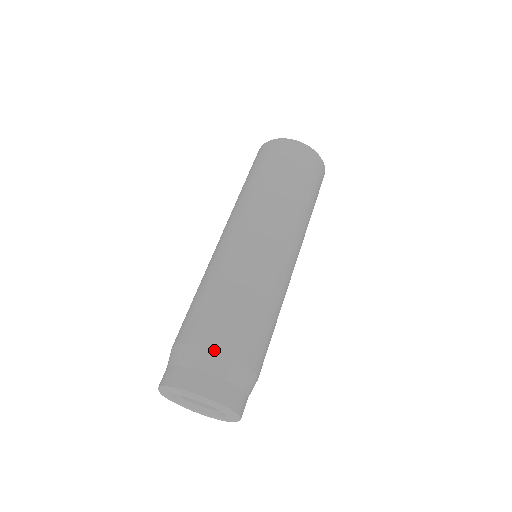
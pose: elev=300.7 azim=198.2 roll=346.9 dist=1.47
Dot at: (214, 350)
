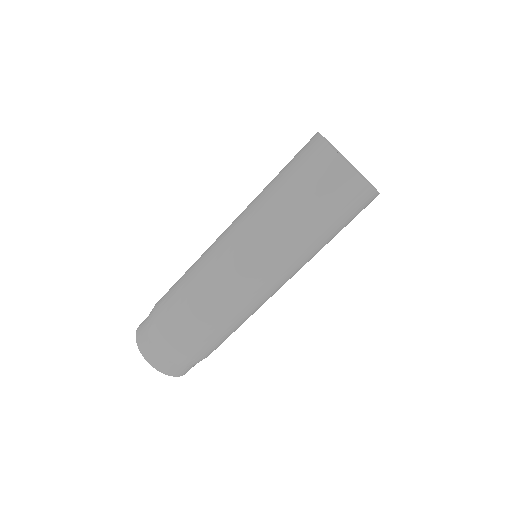
Dot at: (172, 346)
